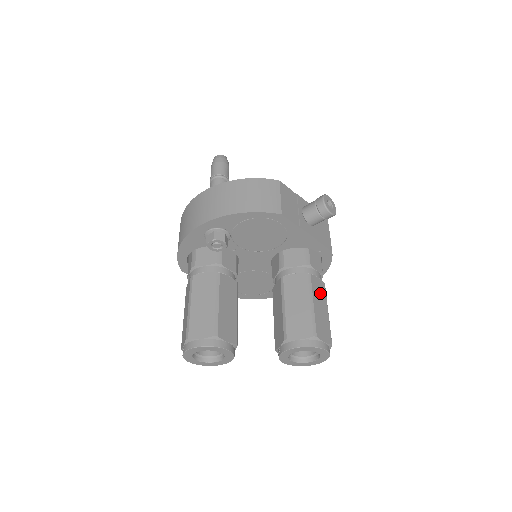
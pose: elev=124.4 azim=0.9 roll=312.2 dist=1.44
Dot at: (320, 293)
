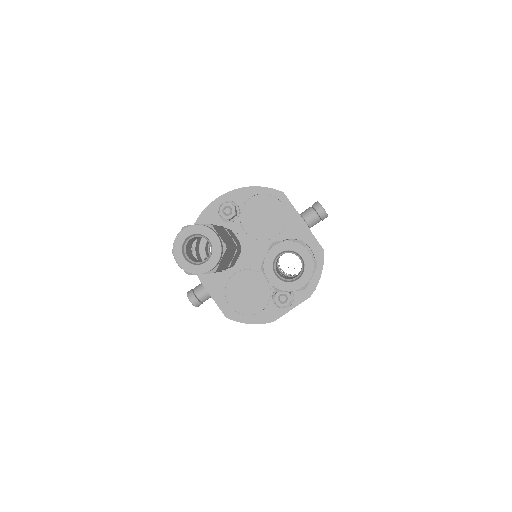
Dot at: occluded
